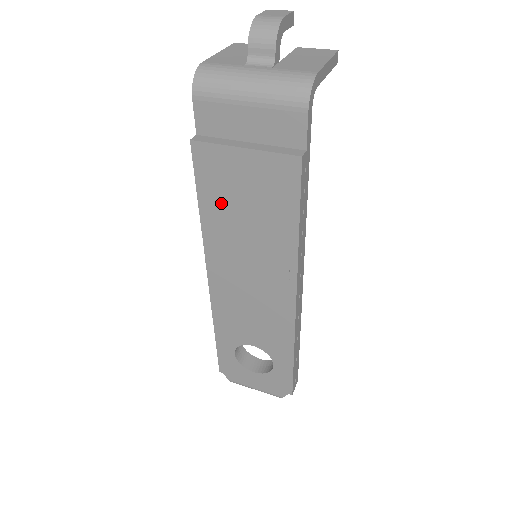
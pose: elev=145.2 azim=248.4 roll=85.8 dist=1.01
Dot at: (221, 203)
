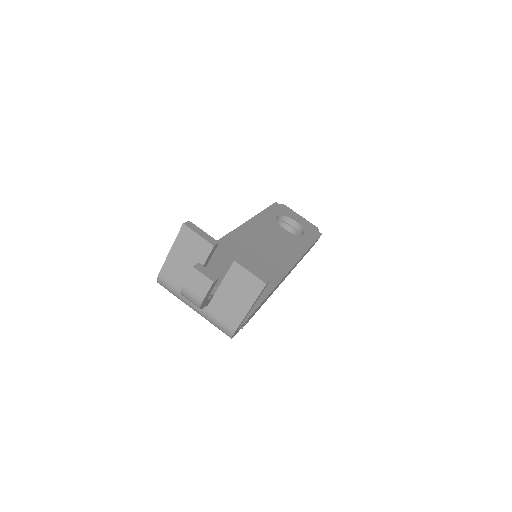
Dot at: occluded
